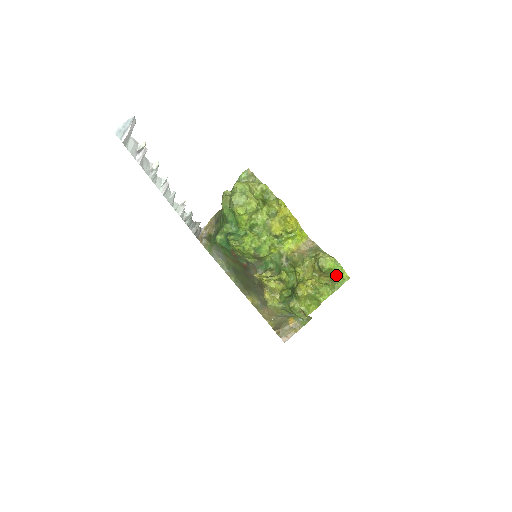
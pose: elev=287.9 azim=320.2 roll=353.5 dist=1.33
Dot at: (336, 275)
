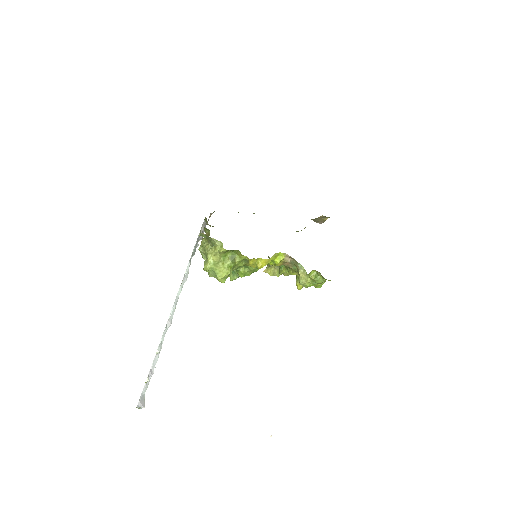
Dot at: (320, 283)
